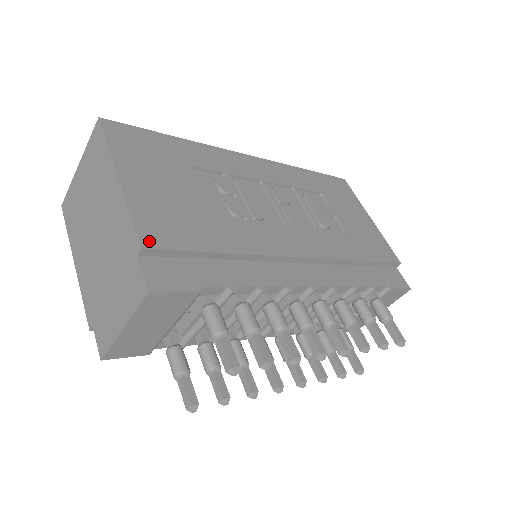
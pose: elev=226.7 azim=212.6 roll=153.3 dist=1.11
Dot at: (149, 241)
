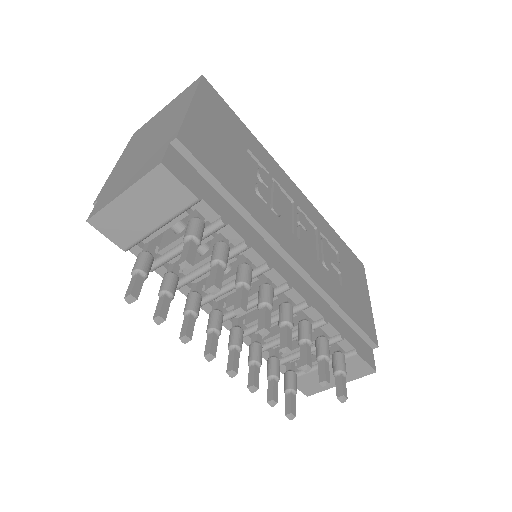
Dot at: (185, 141)
